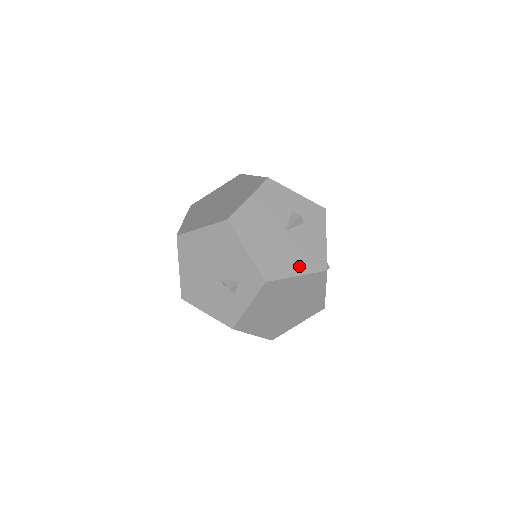
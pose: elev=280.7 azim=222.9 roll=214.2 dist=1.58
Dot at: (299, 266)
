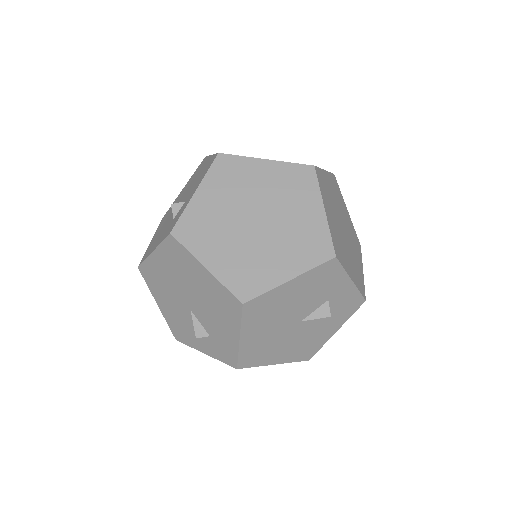
Dot at: (285, 356)
